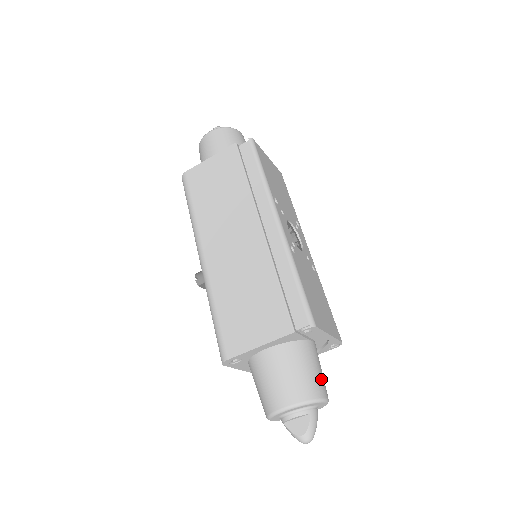
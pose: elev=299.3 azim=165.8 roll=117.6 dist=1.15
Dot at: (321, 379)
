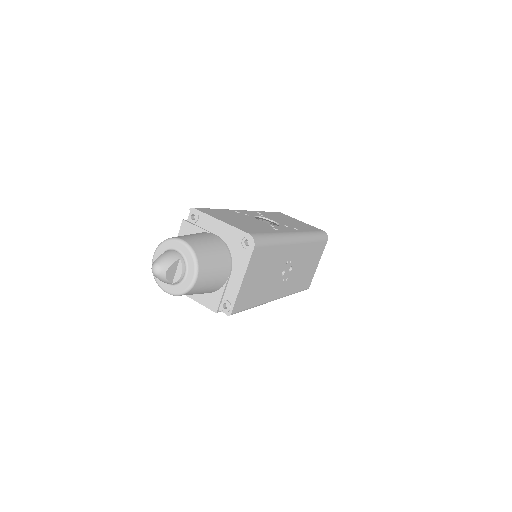
Dot at: (192, 237)
